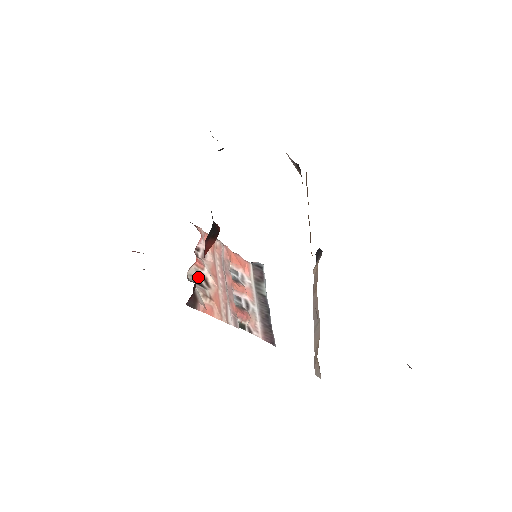
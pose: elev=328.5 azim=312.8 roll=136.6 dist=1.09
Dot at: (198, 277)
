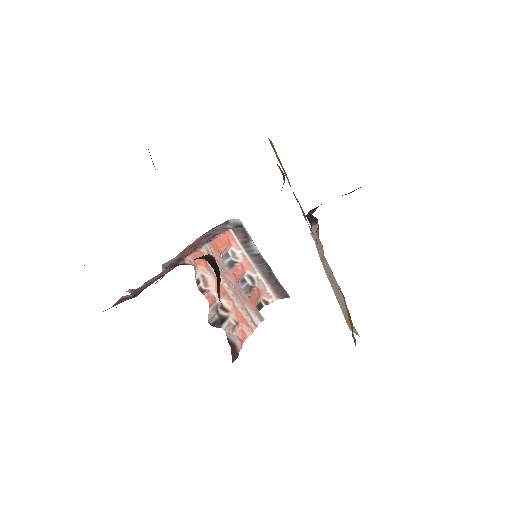
Dot at: (216, 313)
